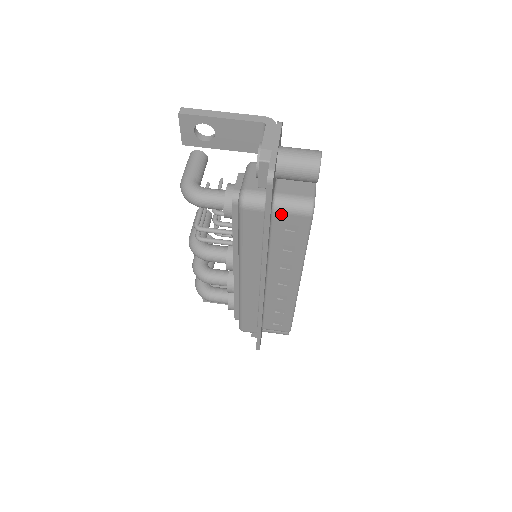
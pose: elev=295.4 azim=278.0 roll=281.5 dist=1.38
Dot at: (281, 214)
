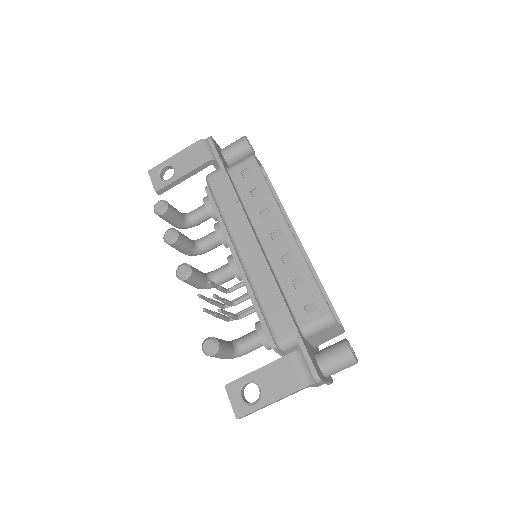
Dot at: occluded
